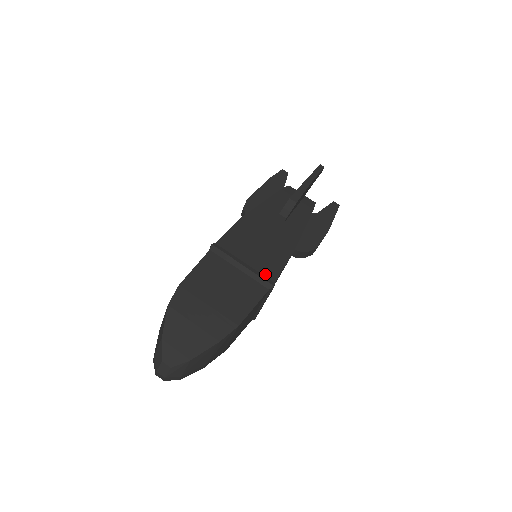
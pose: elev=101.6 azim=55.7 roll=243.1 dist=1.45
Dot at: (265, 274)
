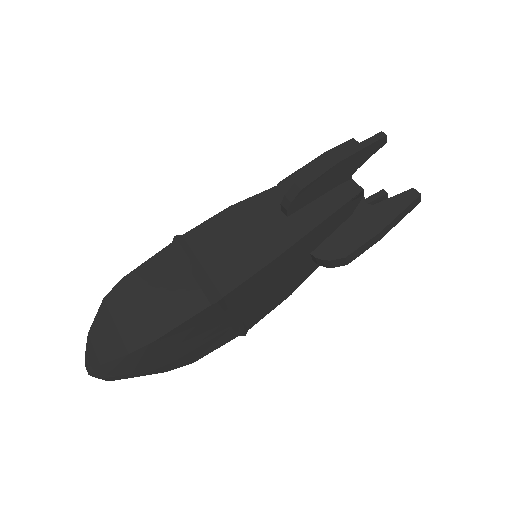
Dot at: (217, 283)
